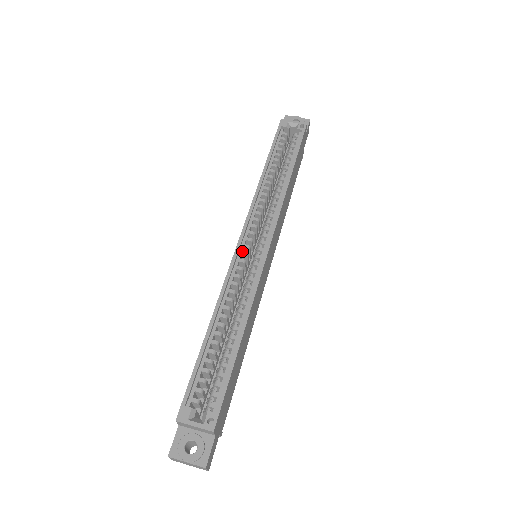
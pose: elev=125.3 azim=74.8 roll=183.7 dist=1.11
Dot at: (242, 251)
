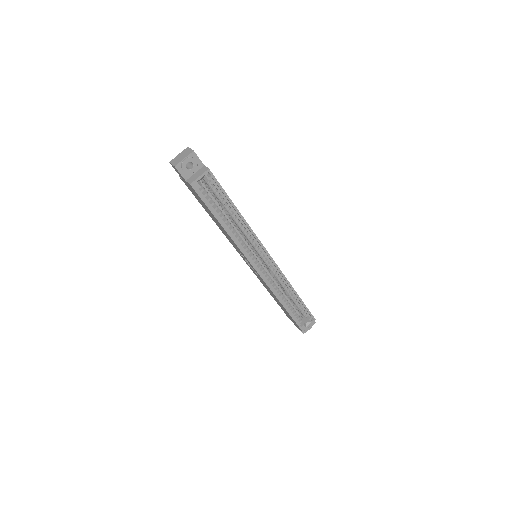
Dot at: (261, 271)
